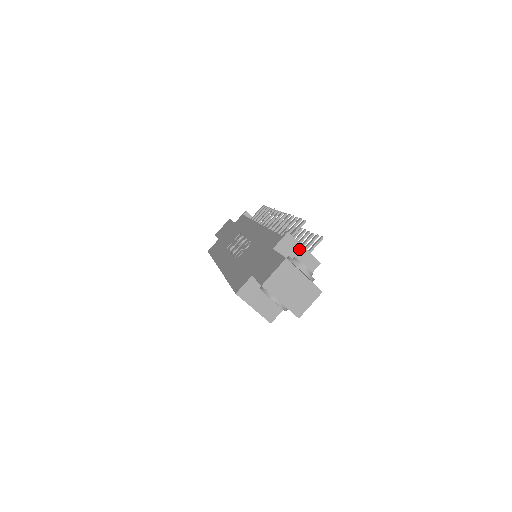
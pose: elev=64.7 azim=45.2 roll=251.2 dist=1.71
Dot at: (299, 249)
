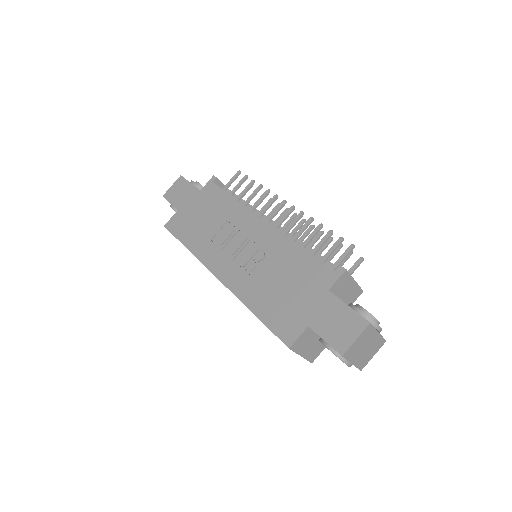
Dot at: (350, 283)
